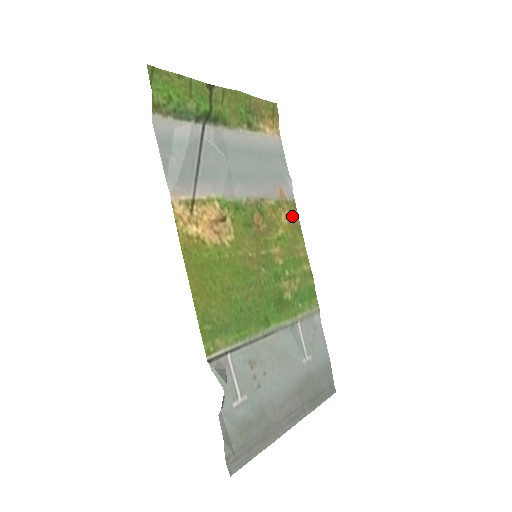
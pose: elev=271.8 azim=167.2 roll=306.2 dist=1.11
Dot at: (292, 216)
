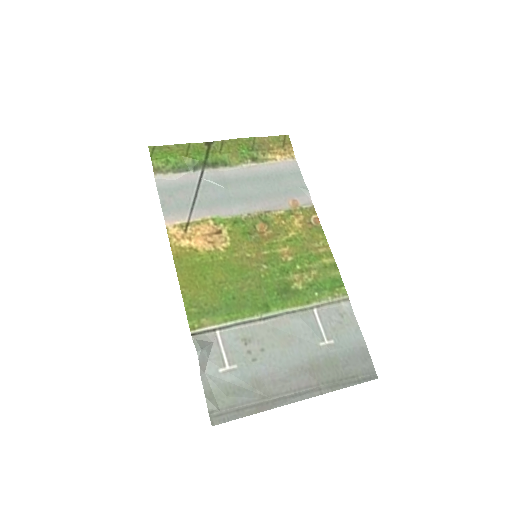
Dot at: (309, 220)
